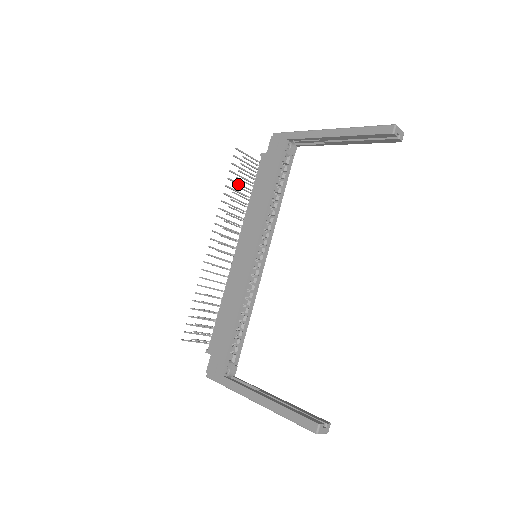
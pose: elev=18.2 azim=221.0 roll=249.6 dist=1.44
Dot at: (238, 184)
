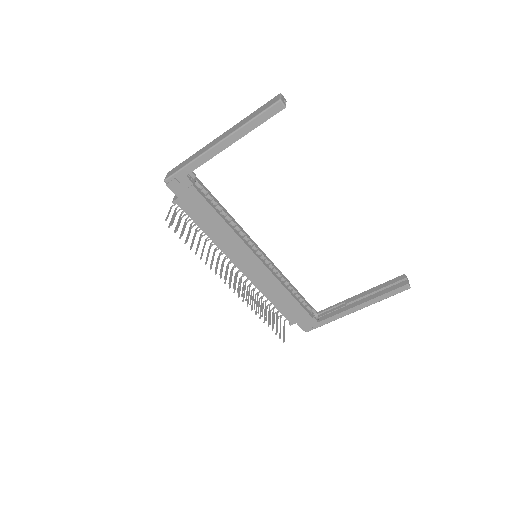
Dot at: (193, 240)
